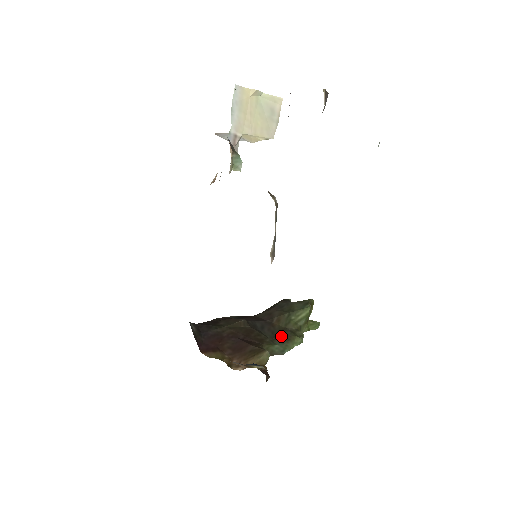
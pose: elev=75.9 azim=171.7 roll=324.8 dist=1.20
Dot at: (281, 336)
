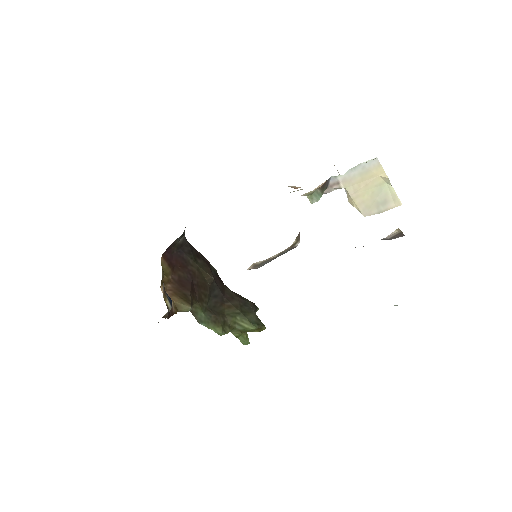
Dot at: (215, 314)
